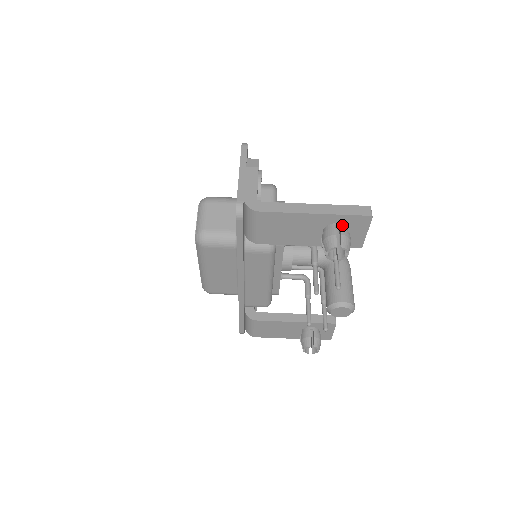
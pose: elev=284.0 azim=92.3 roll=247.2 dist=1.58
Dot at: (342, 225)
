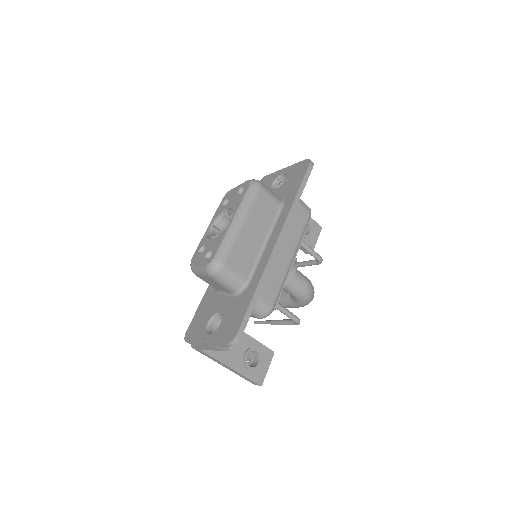
Dot at: occluded
